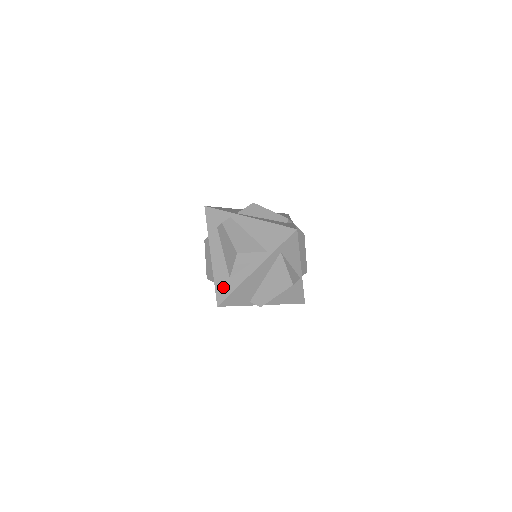
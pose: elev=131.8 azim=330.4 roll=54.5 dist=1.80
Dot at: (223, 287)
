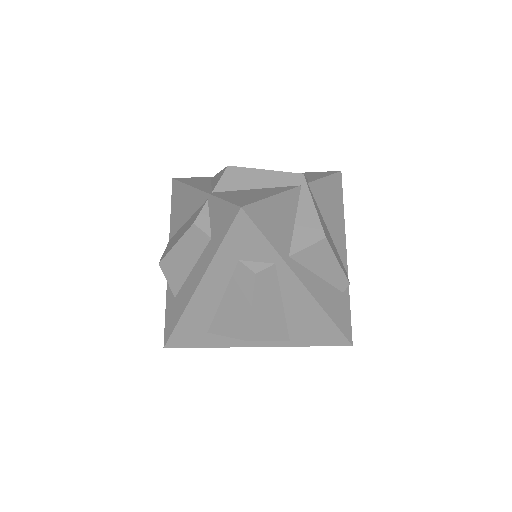
Dot at: (189, 336)
